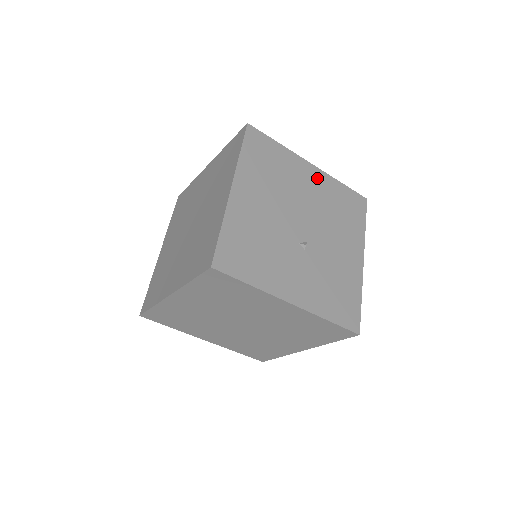
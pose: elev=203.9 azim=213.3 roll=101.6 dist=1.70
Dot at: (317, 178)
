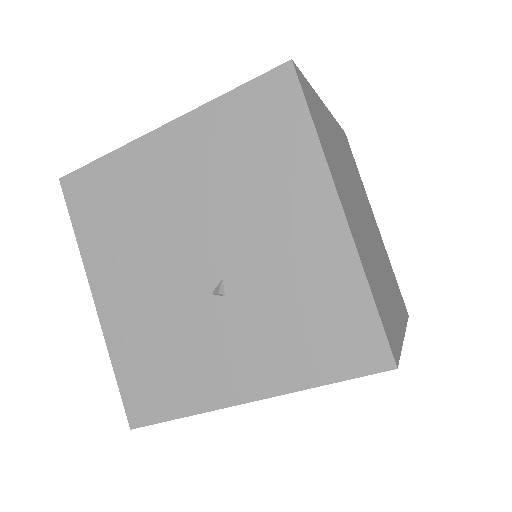
Dot at: (183, 142)
